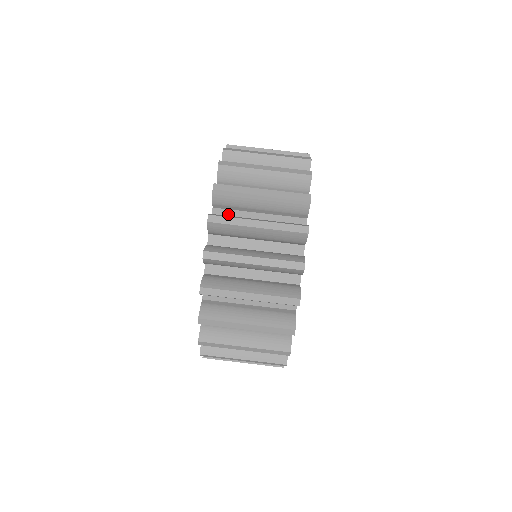
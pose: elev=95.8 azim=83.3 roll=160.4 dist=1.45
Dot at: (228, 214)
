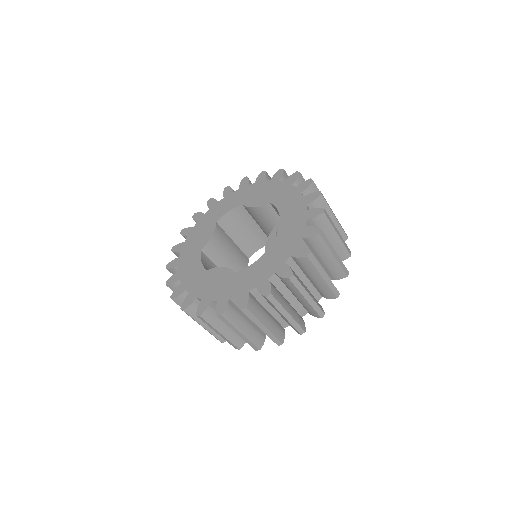
Dot at: occluded
